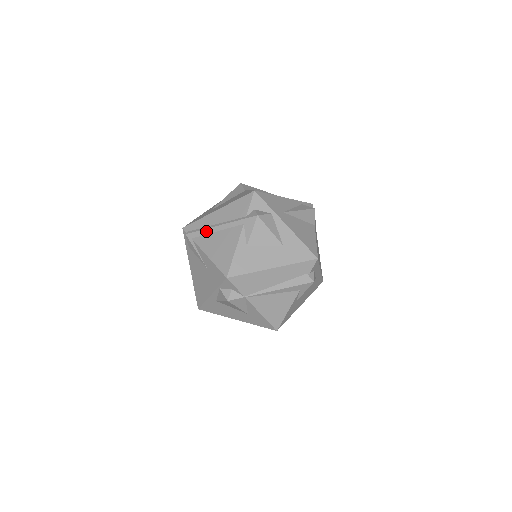
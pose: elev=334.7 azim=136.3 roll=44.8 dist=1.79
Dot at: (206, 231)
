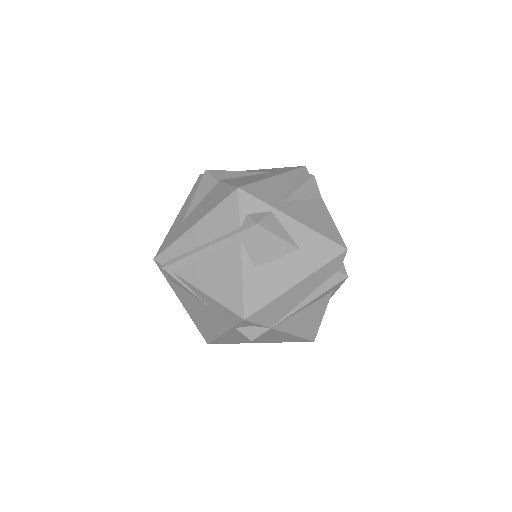
Dot at: (189, 259)
